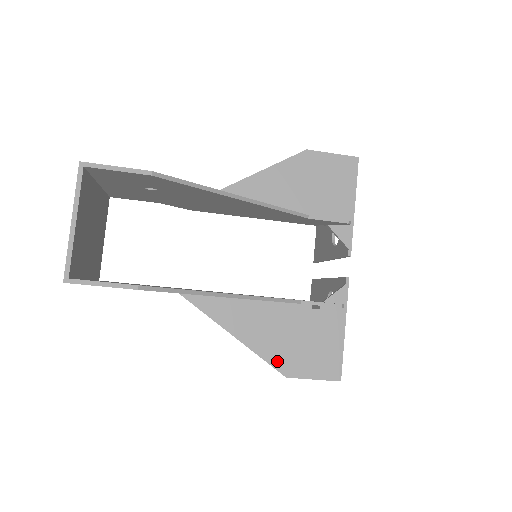
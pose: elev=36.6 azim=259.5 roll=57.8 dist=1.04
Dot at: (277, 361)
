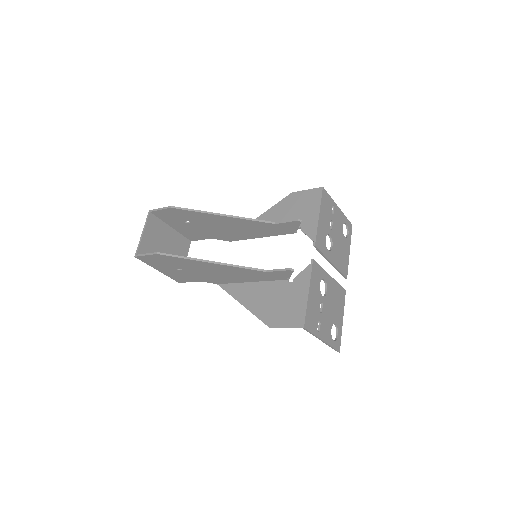
Dot at: (265, 317)
